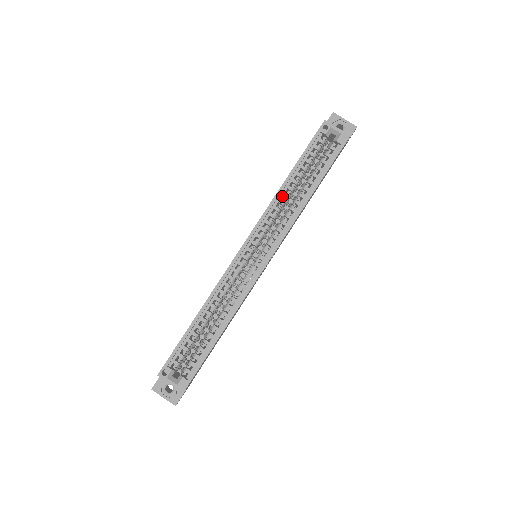
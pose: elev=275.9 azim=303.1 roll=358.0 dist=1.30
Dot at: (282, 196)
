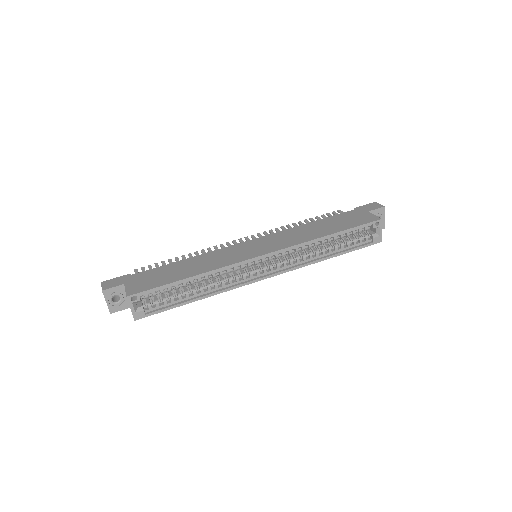
Dot at: occluded
